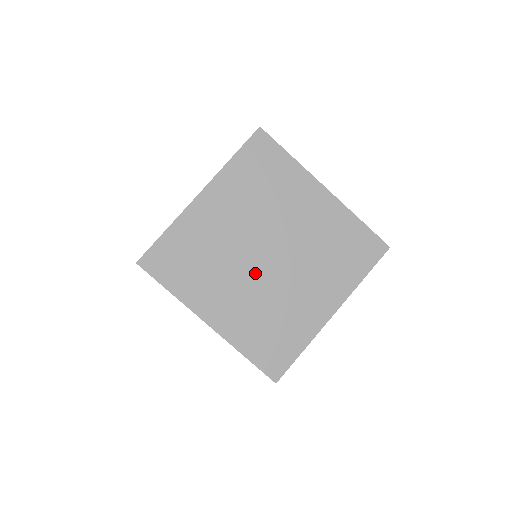
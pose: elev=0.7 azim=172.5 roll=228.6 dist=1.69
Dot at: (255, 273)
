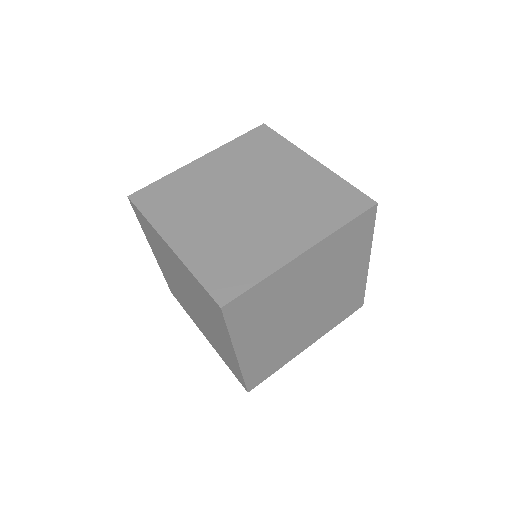
Dot at: (291, 319)
